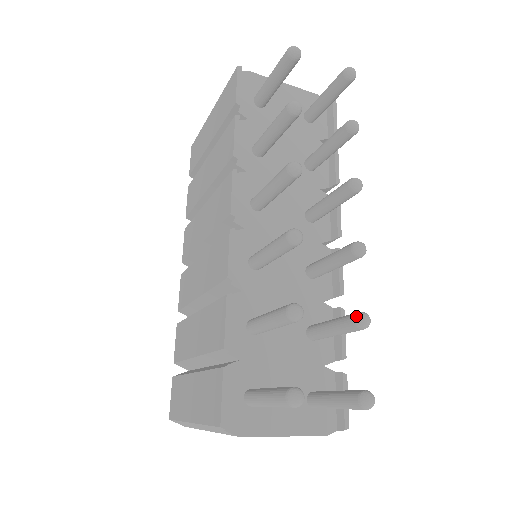
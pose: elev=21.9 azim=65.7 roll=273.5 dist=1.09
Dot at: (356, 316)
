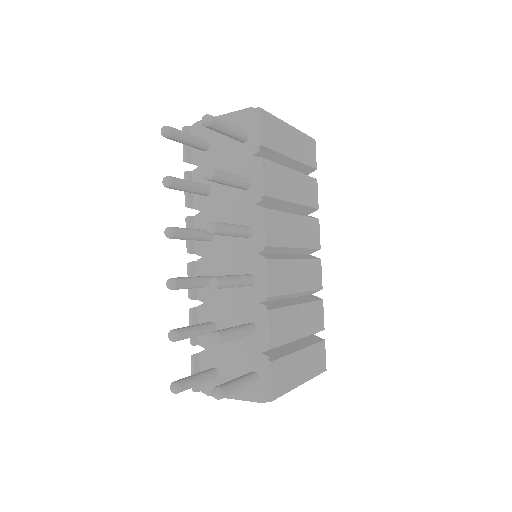
Dot at: (210, 335)
